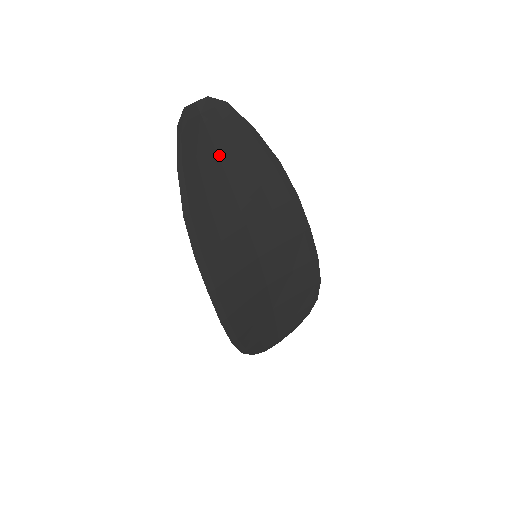
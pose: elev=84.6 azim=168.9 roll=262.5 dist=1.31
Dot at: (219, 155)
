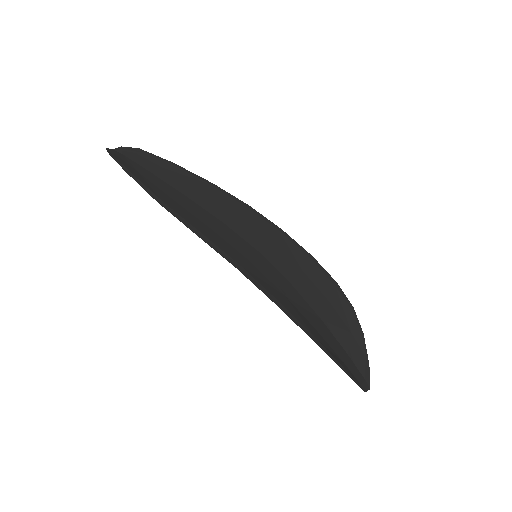
Dot at: (158, 177)
